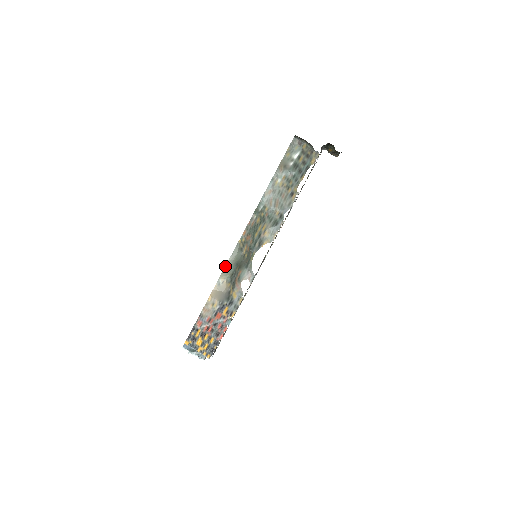
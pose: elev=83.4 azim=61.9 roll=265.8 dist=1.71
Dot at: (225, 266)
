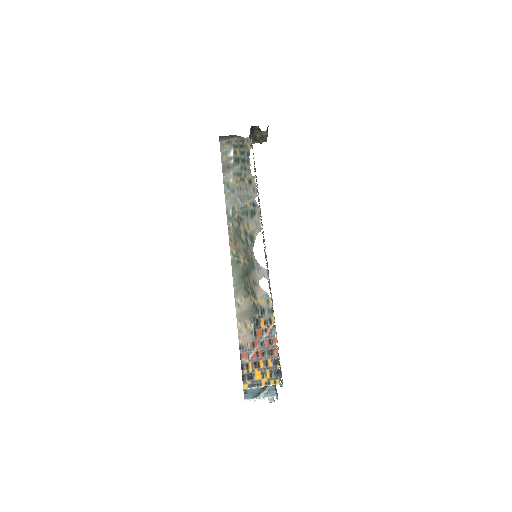
Dot at: occluded
